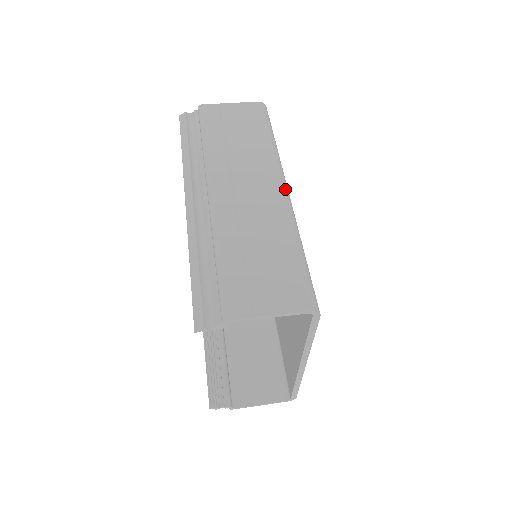
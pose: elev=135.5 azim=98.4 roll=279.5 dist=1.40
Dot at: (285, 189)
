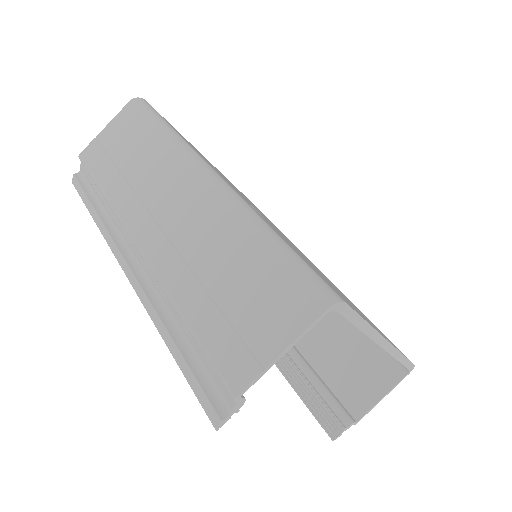
Dot at: (210, 175)
